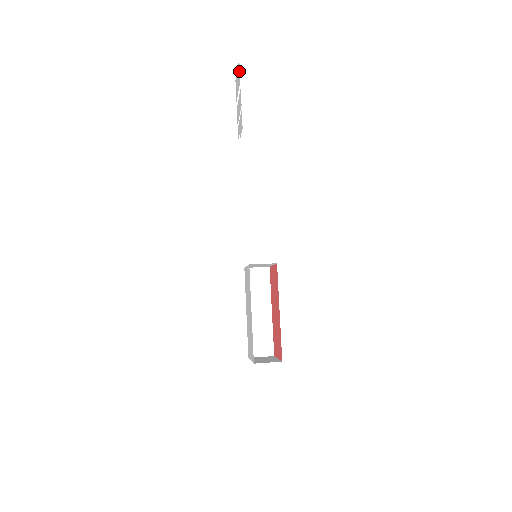
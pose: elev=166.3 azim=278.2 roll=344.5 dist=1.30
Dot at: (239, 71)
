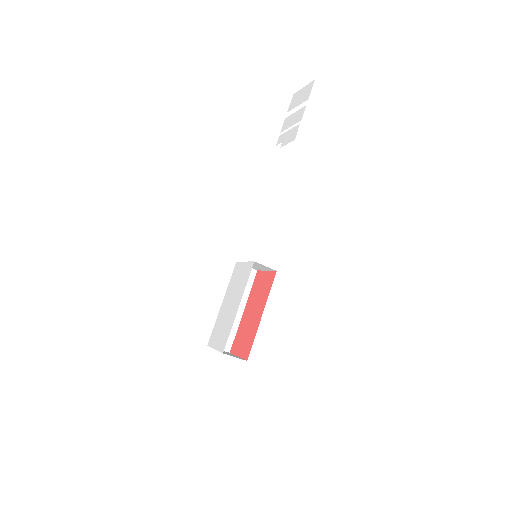
Dot at: (310, 90)
